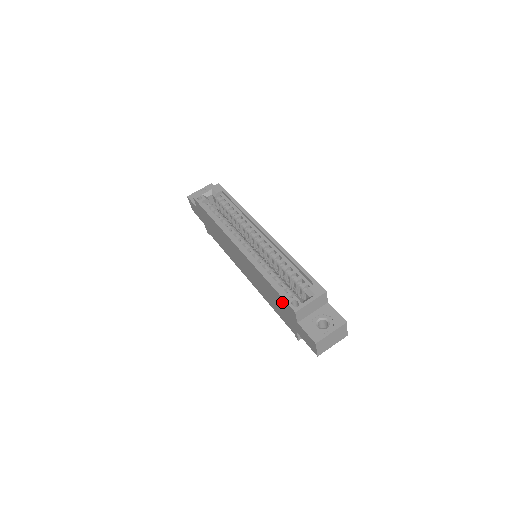
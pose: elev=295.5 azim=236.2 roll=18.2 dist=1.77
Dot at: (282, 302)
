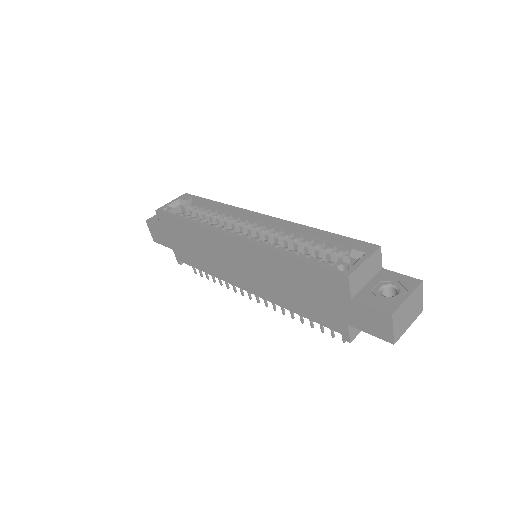
Dot at: (319, 278)
